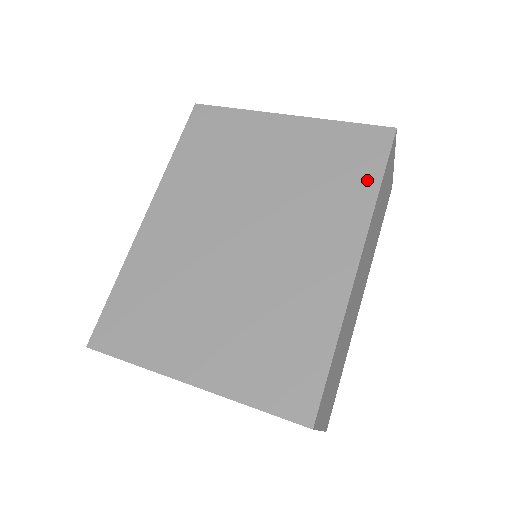
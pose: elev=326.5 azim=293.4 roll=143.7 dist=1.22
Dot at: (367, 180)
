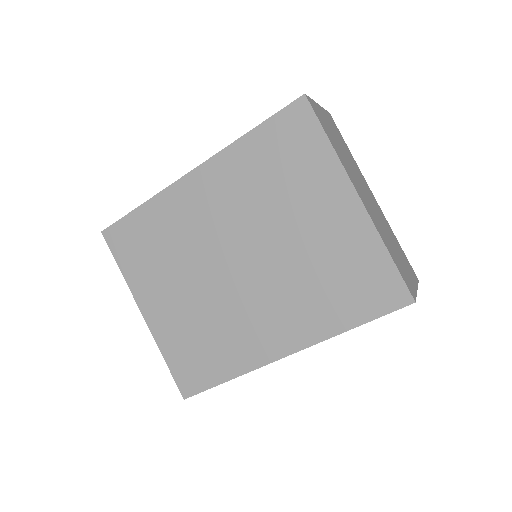
Dot at: (349, 315)
